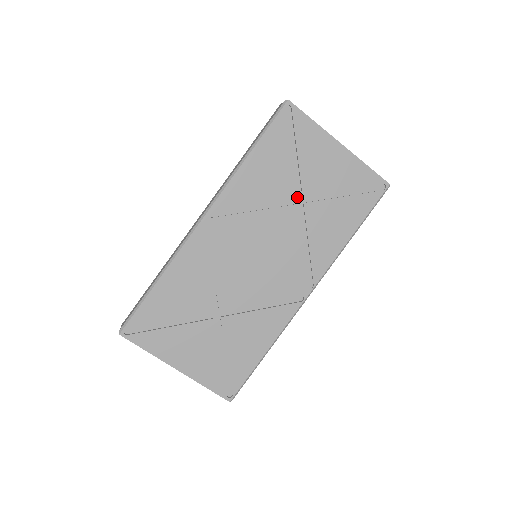
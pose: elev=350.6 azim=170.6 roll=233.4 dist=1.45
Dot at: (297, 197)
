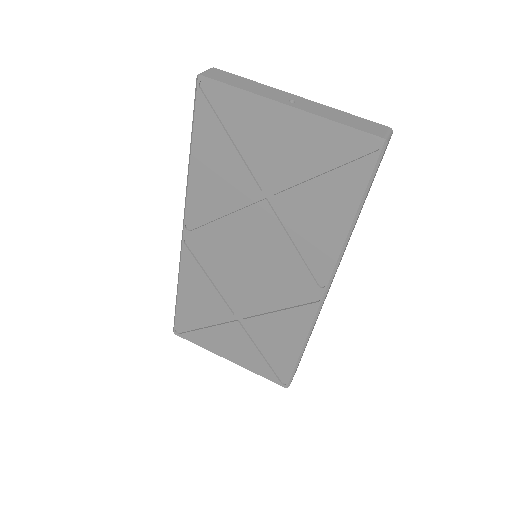
Dot at: (264, 189)
